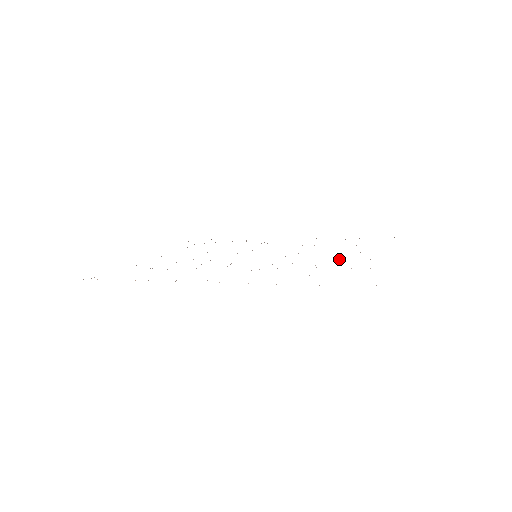
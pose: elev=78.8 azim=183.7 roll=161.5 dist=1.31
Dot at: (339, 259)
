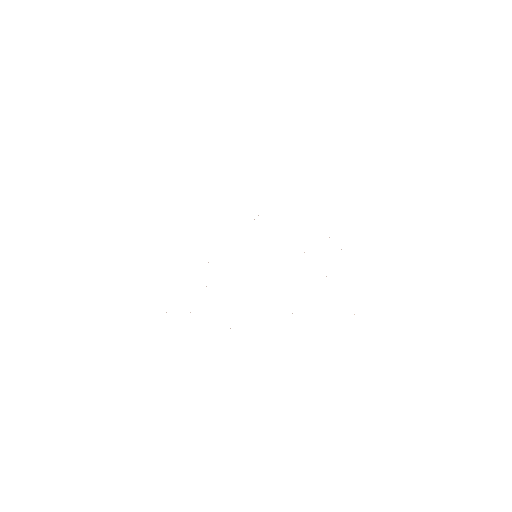
Dot at: occluded
